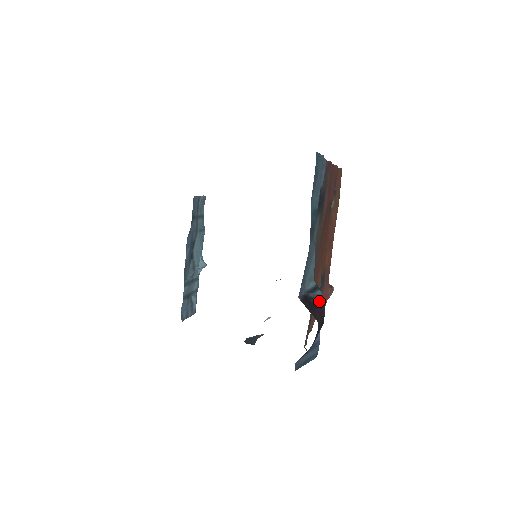
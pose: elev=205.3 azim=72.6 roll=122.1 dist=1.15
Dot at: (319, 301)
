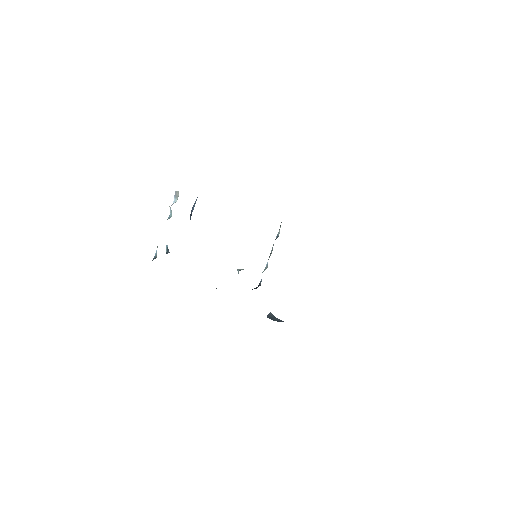
Dot at: occluded
